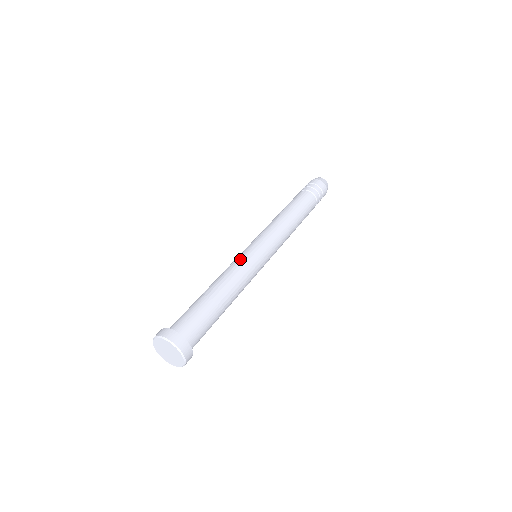
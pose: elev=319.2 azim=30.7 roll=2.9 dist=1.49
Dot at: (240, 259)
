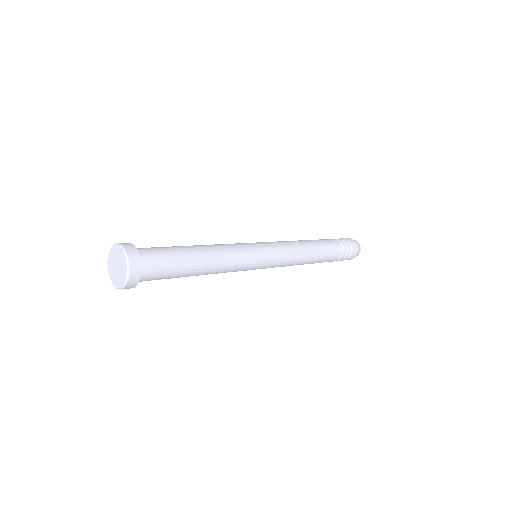
Dot at: (235, 243)
